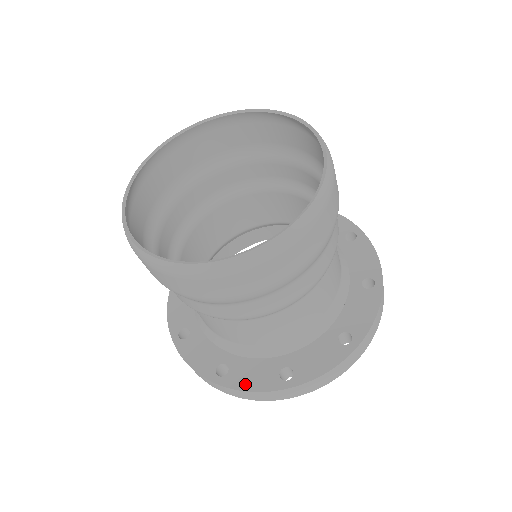
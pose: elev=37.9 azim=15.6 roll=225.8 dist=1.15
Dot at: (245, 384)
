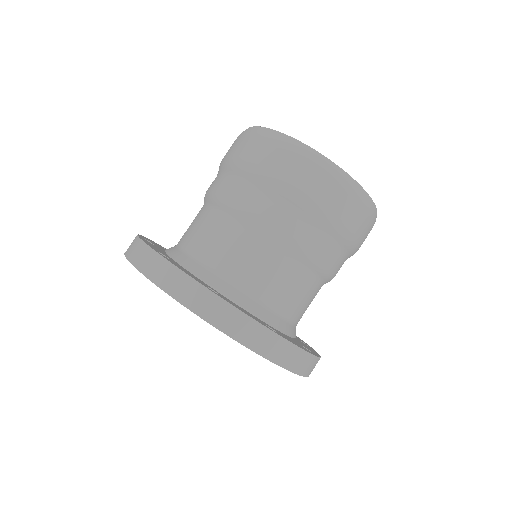
Dot at: (176, 265)
